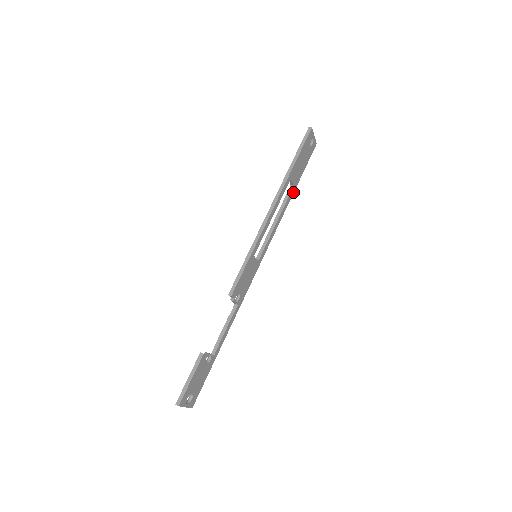
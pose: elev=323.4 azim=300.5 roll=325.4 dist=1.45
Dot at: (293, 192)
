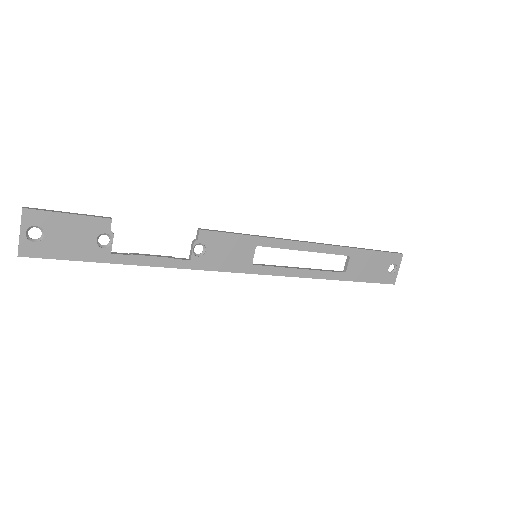
Dot at: (340, 279)
